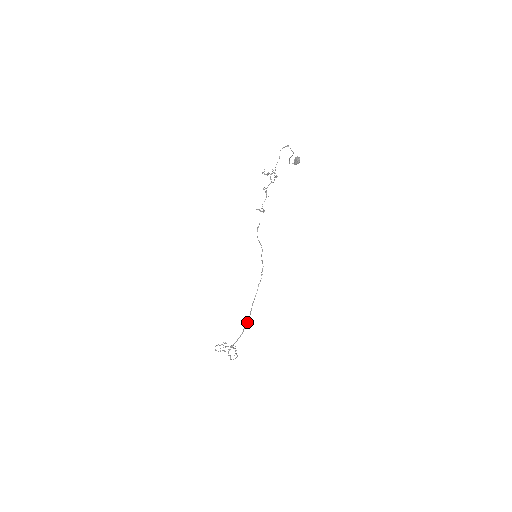
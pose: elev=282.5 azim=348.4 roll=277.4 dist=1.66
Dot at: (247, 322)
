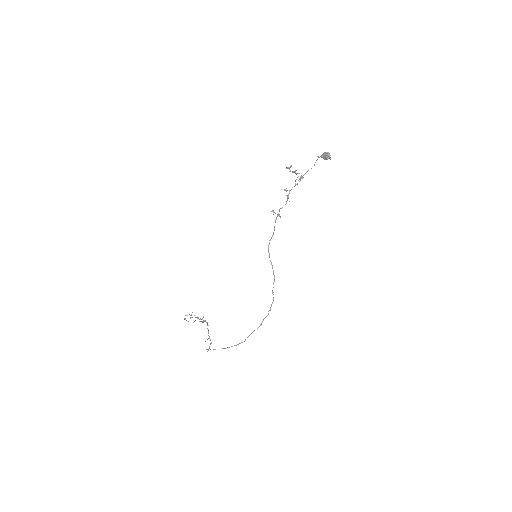
Dot at: (240, 343)
